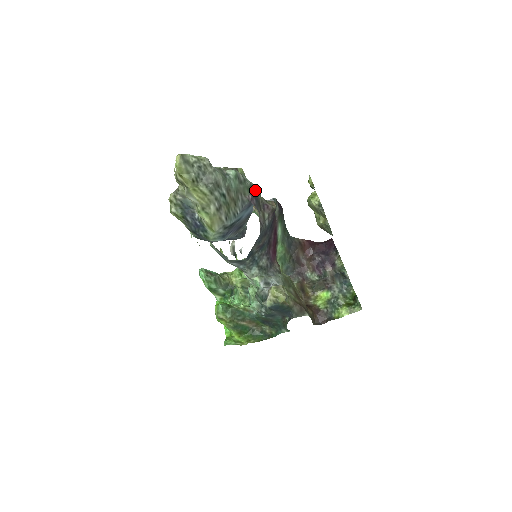
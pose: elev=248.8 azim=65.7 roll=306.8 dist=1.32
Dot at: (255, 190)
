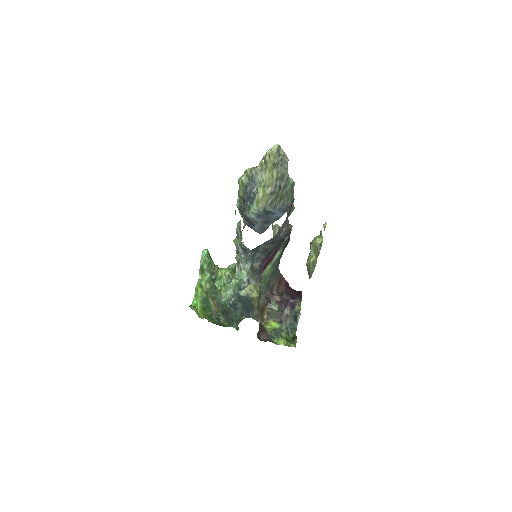
Dot at: (292, 205)
